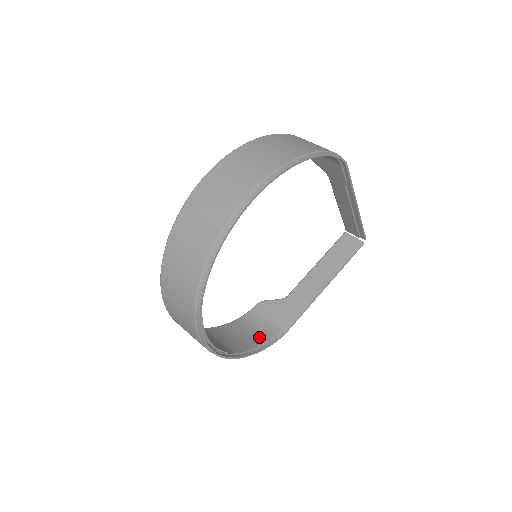
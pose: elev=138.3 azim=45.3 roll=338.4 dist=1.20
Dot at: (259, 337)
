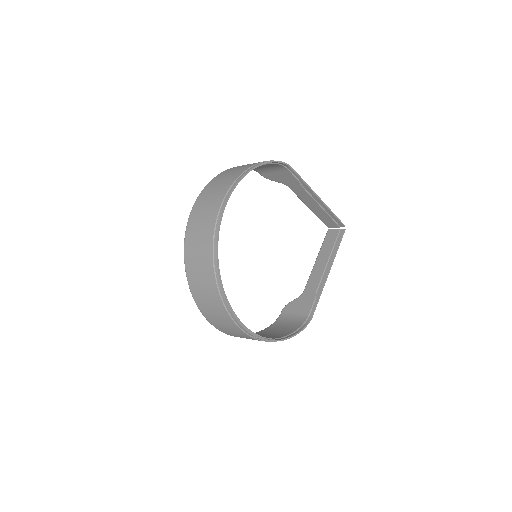
Dot at: (292, 327)
